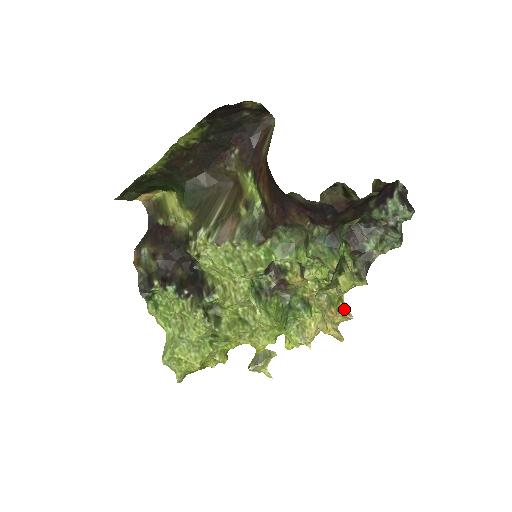
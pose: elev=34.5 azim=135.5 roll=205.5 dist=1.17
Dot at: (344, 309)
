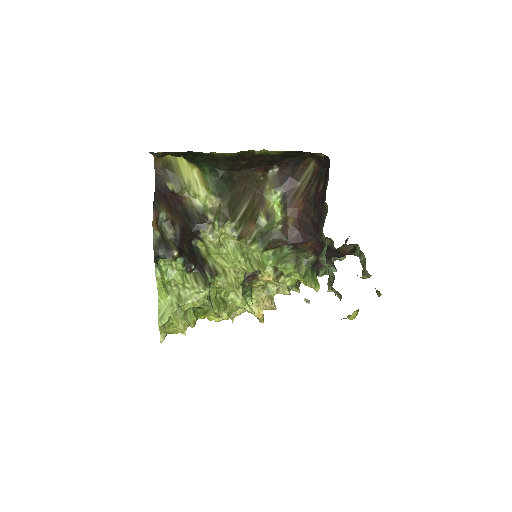
Dot at: (273, 302)
